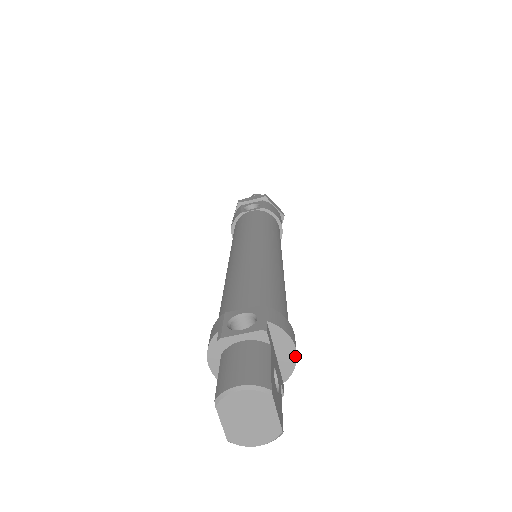
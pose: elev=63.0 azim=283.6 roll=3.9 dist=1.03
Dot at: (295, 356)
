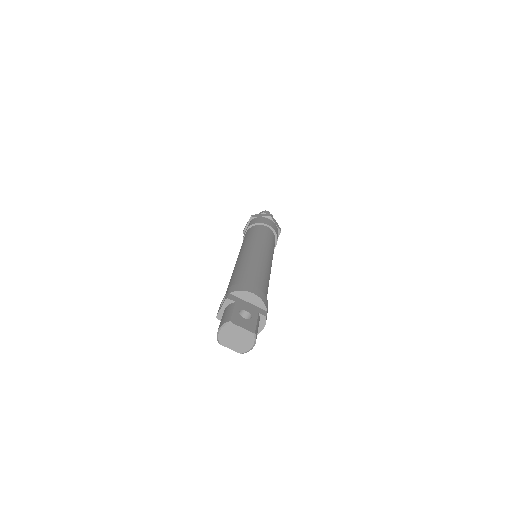
Dot at: (257, 296)
